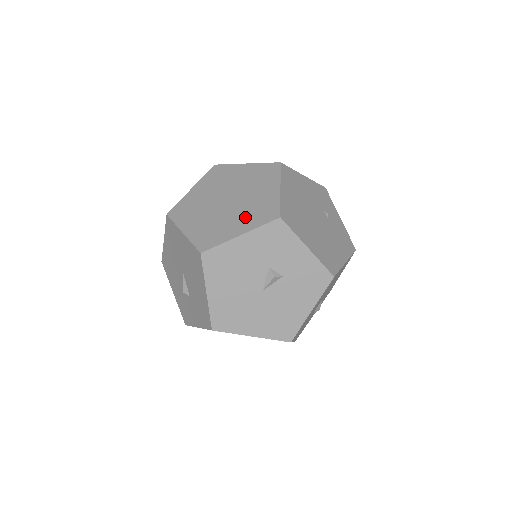
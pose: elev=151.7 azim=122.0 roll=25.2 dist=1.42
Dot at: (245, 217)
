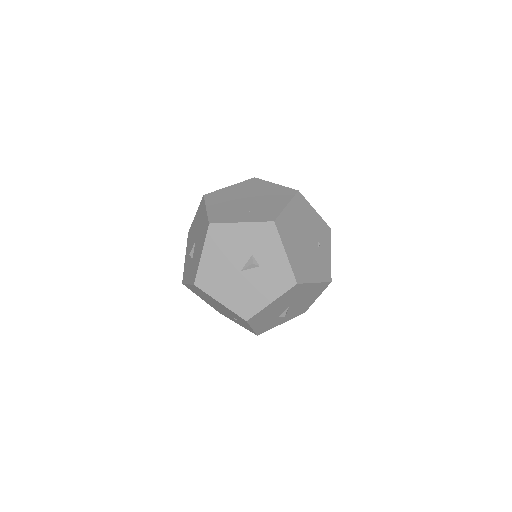
Dot at: (252, 213)
